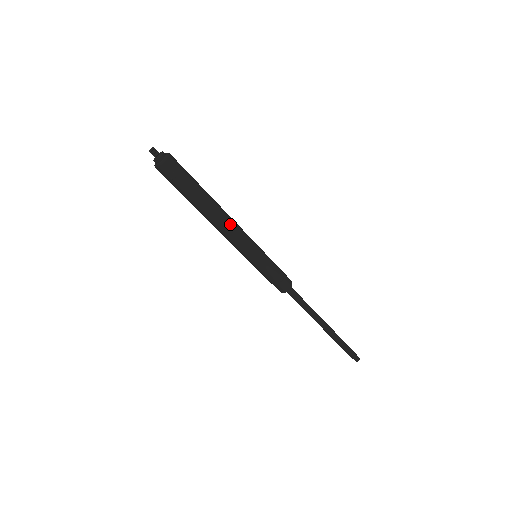
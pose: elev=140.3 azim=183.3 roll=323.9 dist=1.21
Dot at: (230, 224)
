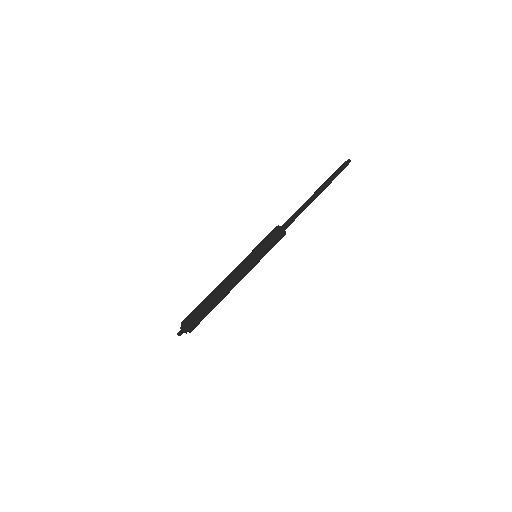
Dot at: (234, 282)
